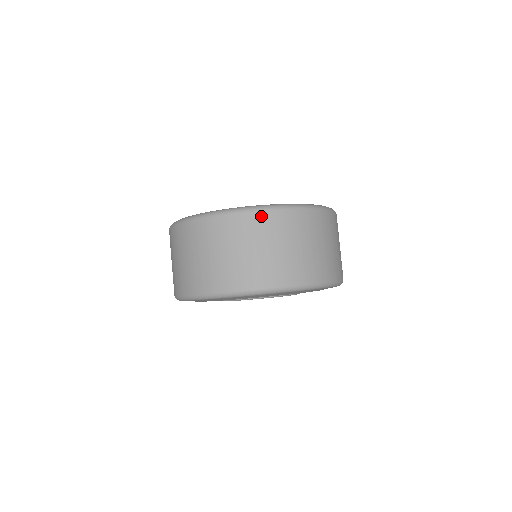
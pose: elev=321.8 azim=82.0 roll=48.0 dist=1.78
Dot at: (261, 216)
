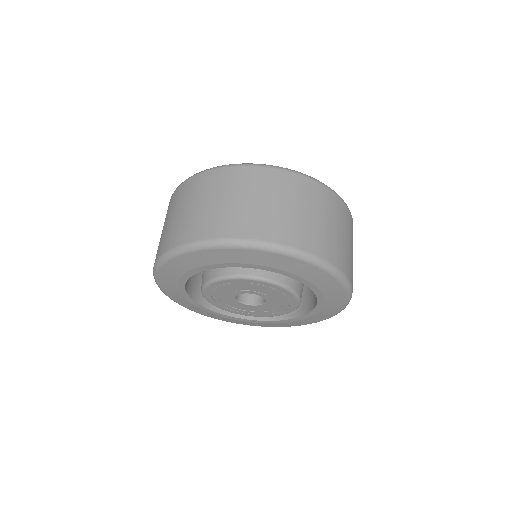
Dot at: (191, 182)
